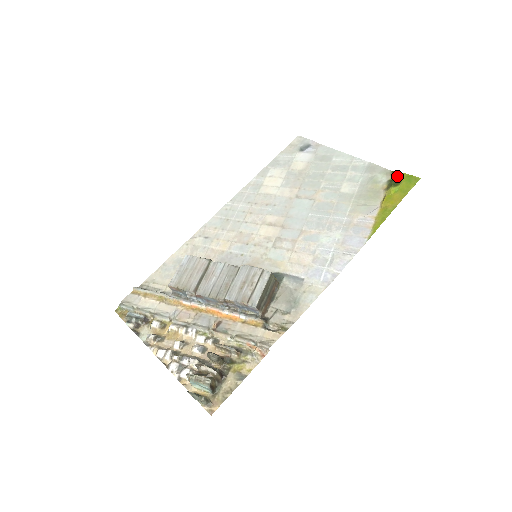
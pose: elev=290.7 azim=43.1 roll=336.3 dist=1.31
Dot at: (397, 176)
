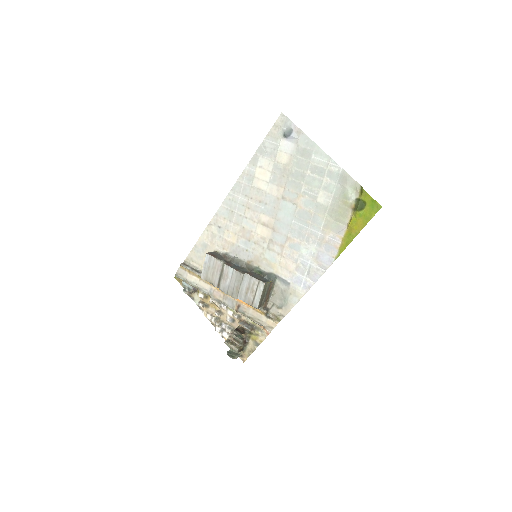
Dot at: (364, 197)
